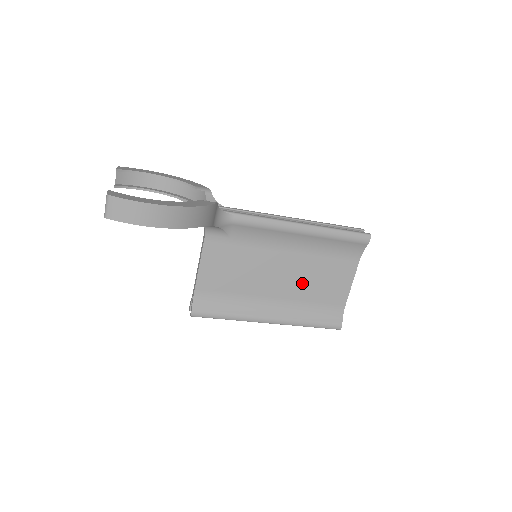
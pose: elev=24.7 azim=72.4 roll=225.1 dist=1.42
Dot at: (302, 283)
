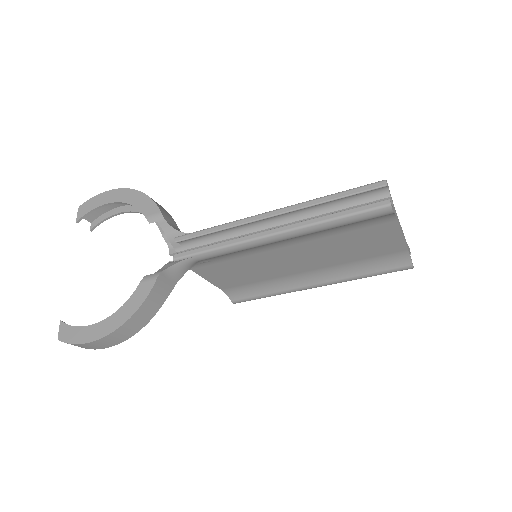
Dot at: (330, 255)
